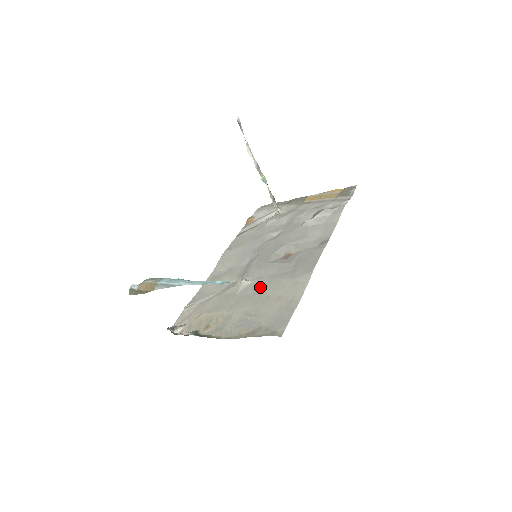
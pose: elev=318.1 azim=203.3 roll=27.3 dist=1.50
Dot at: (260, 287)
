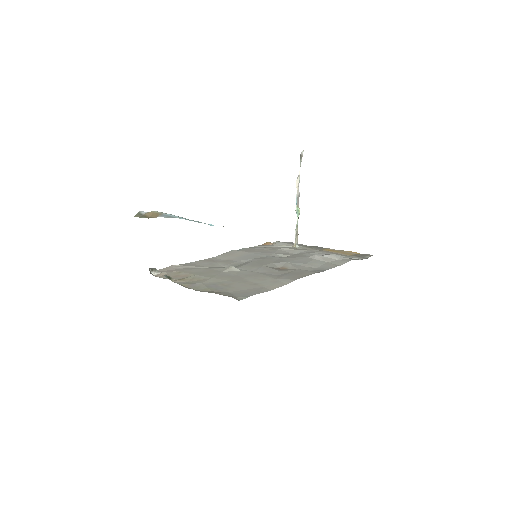
Dot at: (244, 274)
